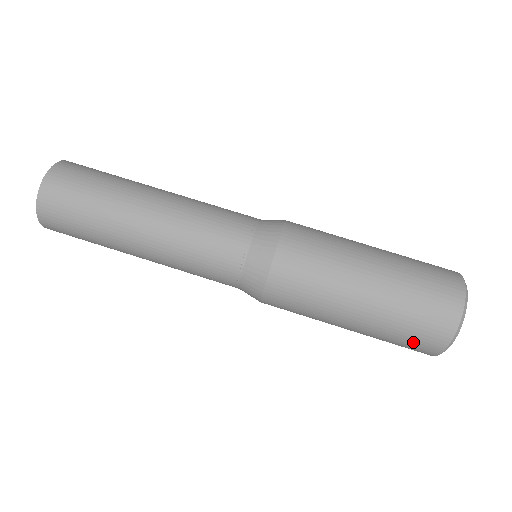
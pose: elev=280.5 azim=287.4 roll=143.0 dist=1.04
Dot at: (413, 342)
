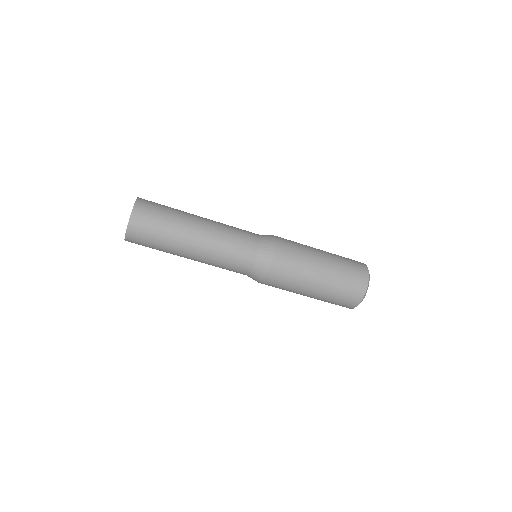
Dot at: (345, 299)
